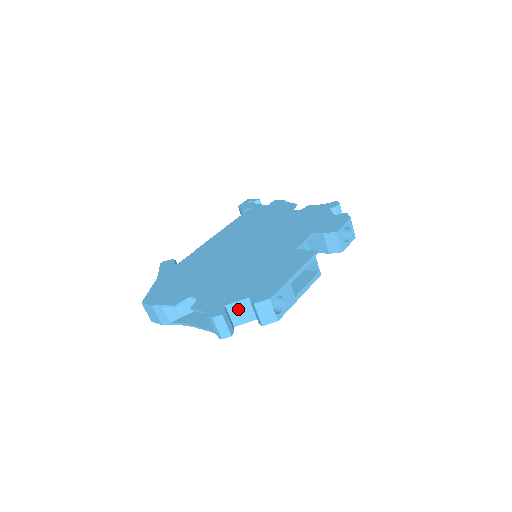
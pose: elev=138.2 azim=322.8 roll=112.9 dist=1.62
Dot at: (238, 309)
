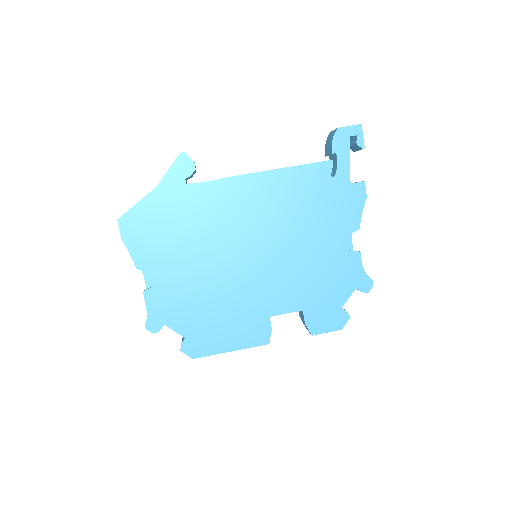
Dot at: occluded
